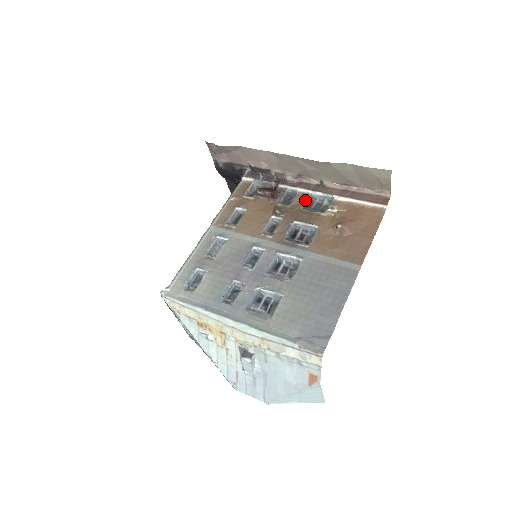
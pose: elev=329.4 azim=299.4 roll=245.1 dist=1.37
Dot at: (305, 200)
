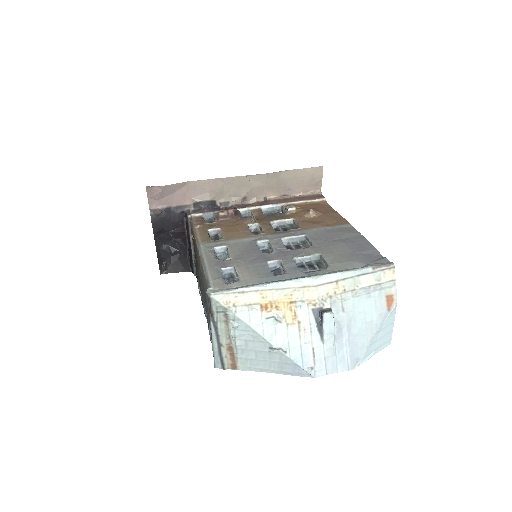
Dot at: (262, 212)
